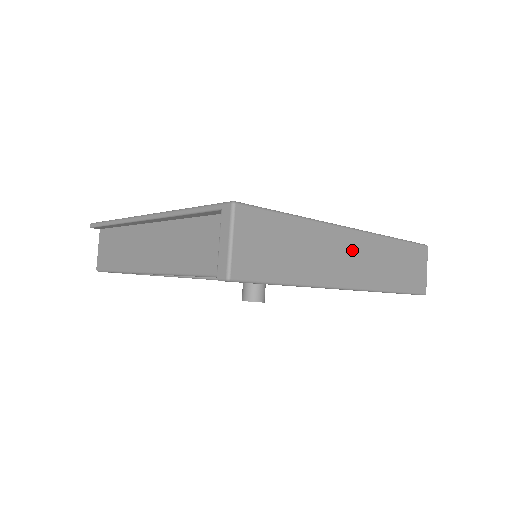
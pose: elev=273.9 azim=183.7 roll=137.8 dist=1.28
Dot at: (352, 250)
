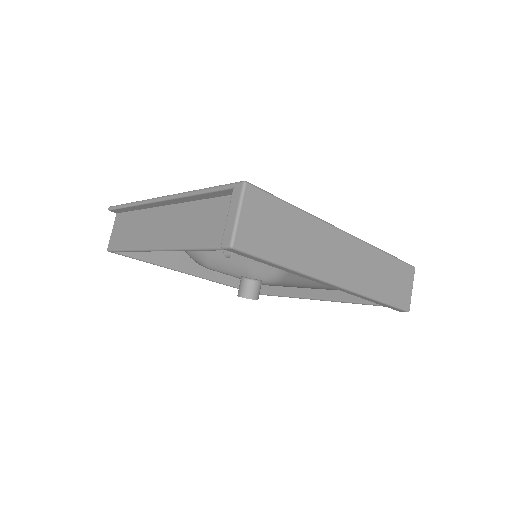
Dot at: (344, 251)
